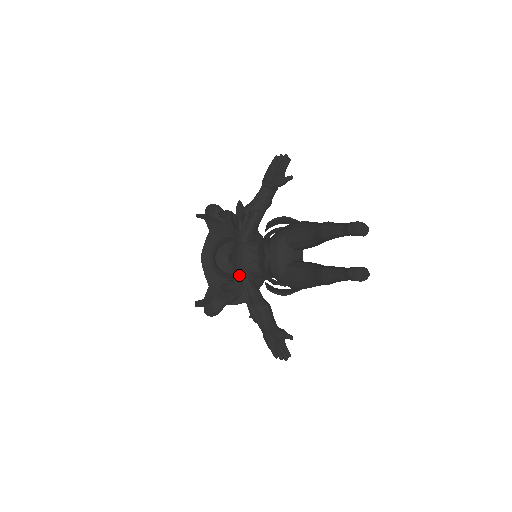
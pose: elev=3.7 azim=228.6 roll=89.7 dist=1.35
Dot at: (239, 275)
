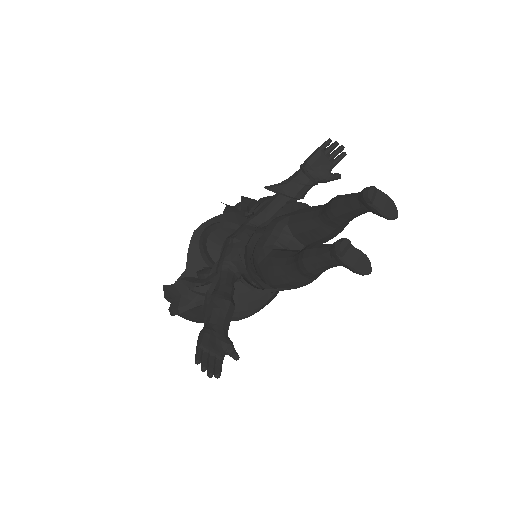
Dot at: (221, 260)
